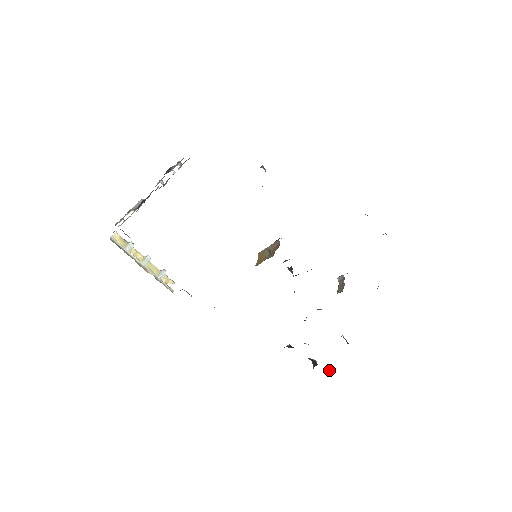
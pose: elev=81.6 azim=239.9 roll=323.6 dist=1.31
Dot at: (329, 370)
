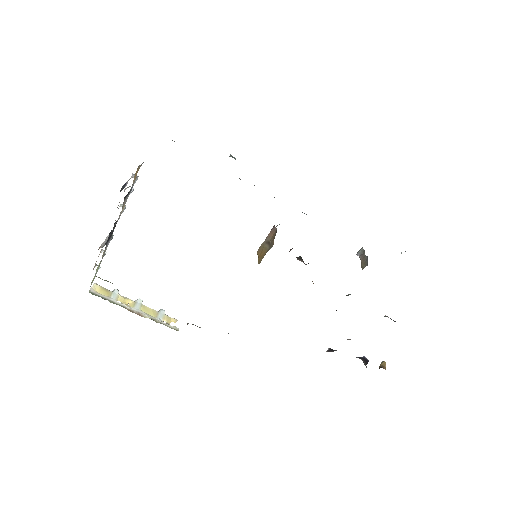
Dot at: (384, 363)
